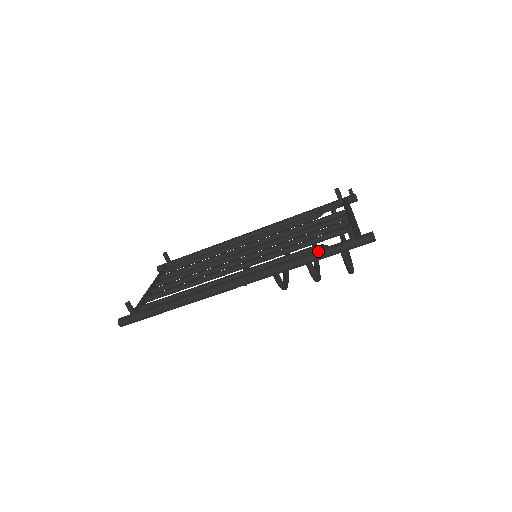
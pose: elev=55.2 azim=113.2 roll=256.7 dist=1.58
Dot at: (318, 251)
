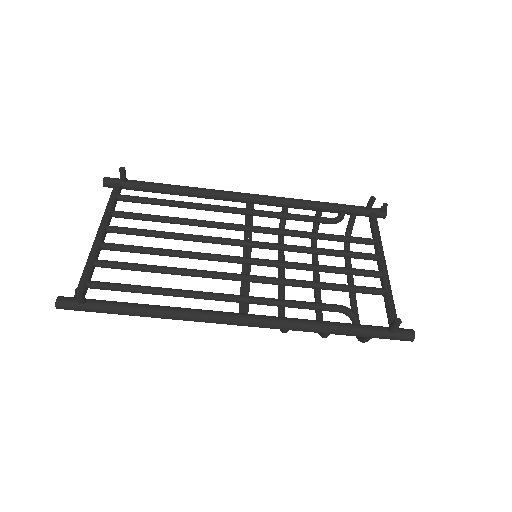
Dot at: (350, 328)
